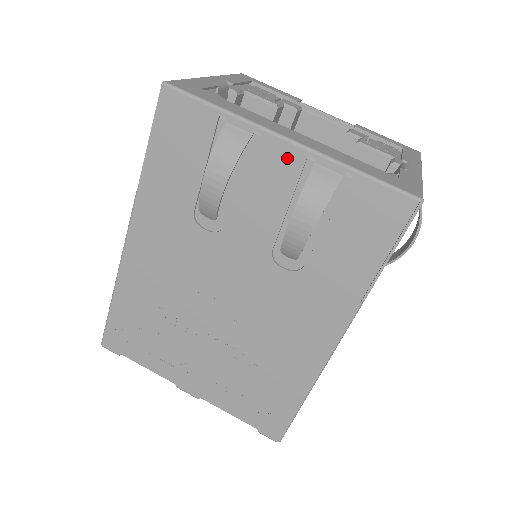
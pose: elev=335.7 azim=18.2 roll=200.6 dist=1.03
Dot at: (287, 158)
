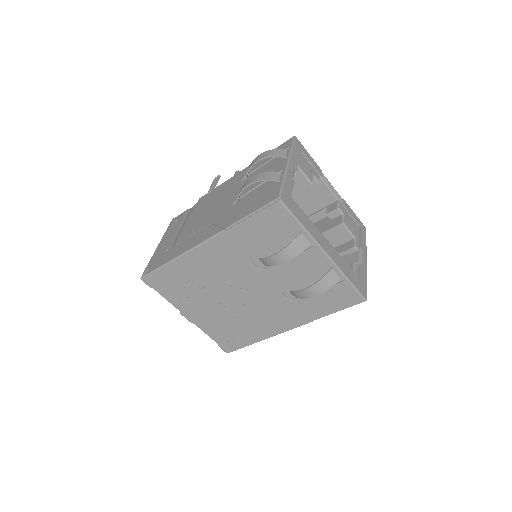
Dot at: (320, 260)
